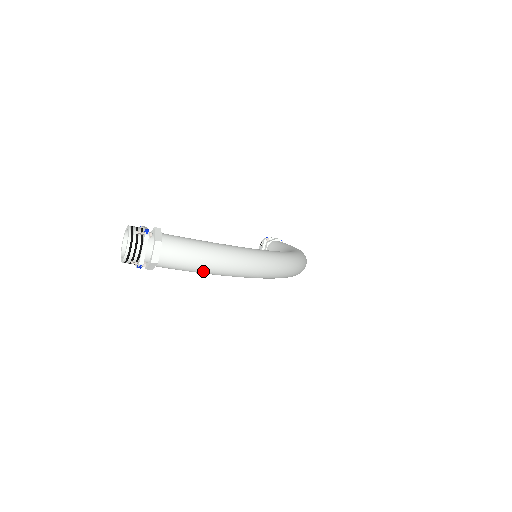
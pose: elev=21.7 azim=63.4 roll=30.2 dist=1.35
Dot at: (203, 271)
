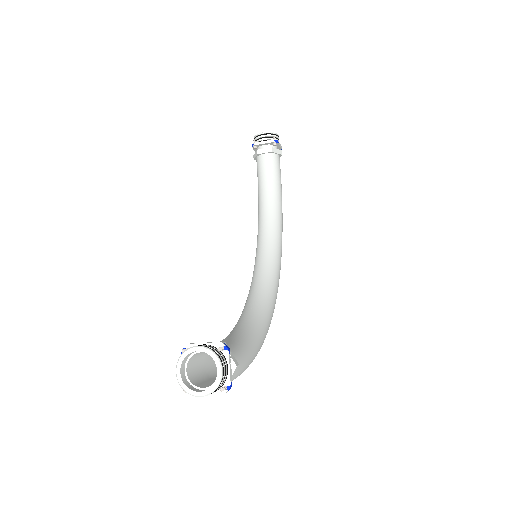
Dot at: occluded
